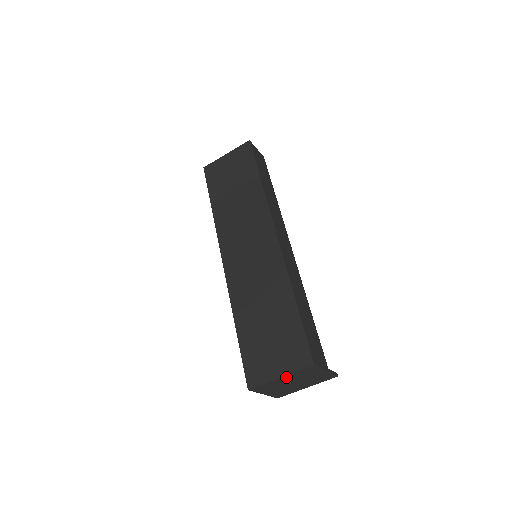
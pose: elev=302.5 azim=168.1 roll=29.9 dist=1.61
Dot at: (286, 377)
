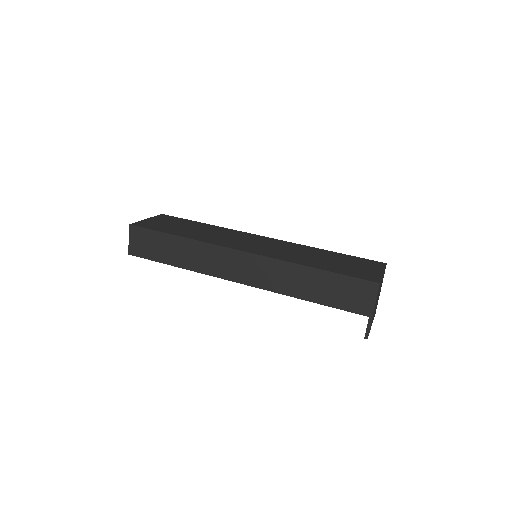
Dot at: occluded
